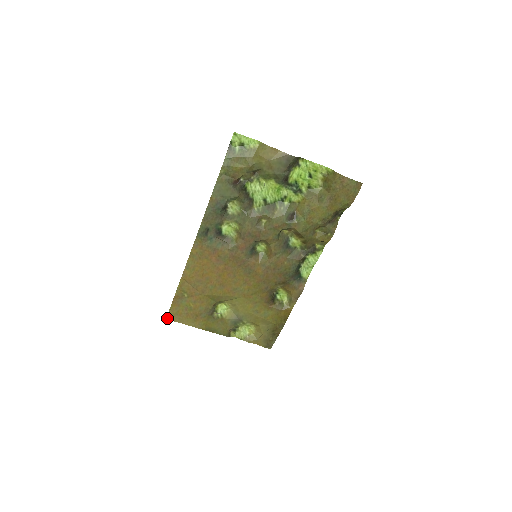
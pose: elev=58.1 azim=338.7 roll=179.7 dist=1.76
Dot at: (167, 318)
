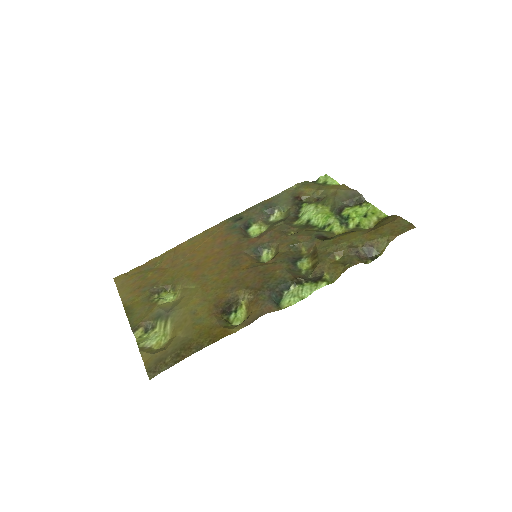
Dot at: (116, 278)
